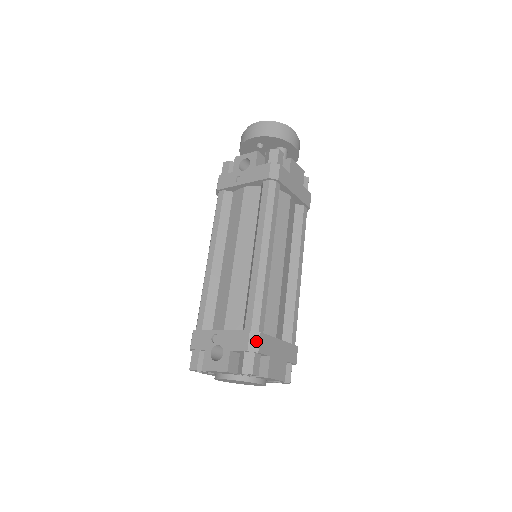
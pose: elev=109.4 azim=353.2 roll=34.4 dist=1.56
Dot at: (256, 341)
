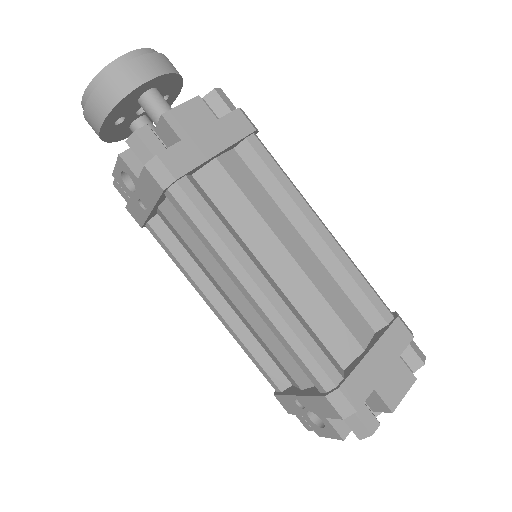
Dot at: (342, 402)
